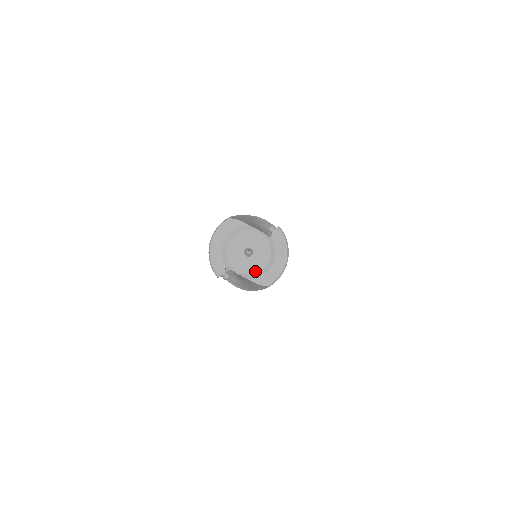
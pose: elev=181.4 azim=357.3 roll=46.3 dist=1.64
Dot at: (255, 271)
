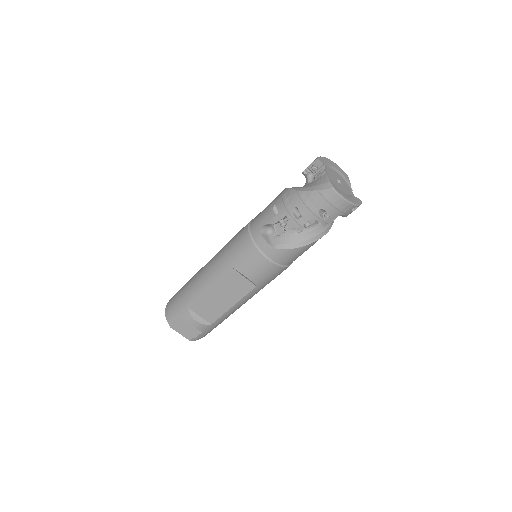
Dot at: (334, 183)
